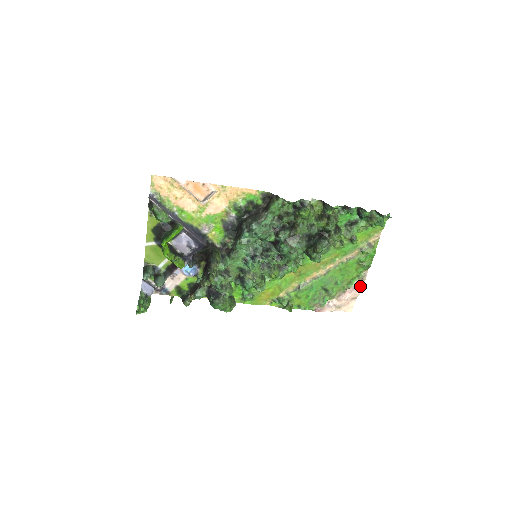
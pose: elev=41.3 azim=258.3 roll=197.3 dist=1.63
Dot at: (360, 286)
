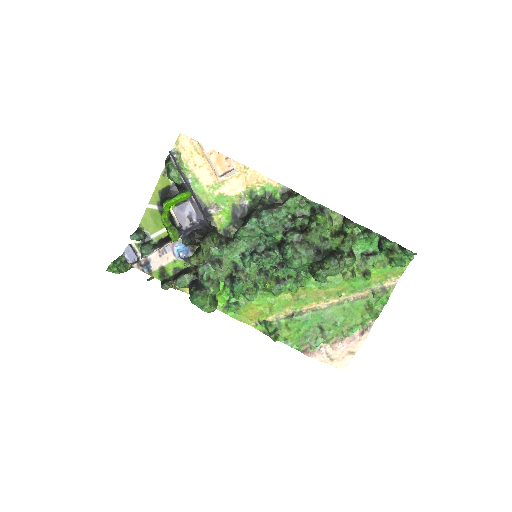
Dot at: (362, 337)
